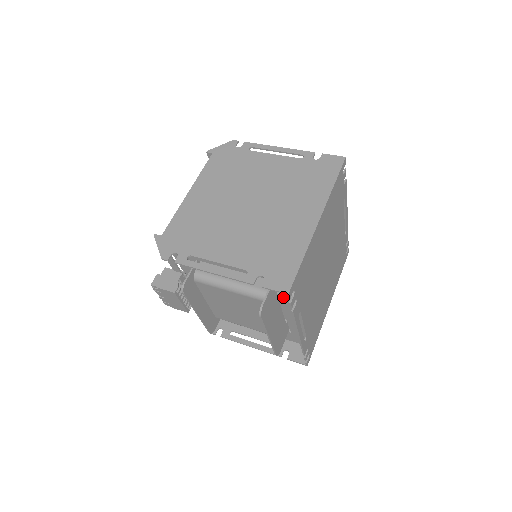
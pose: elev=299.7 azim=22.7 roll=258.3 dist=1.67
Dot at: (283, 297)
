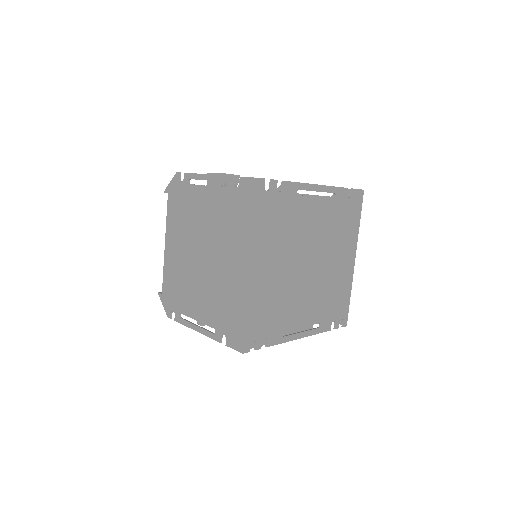
Dot at: occluded
